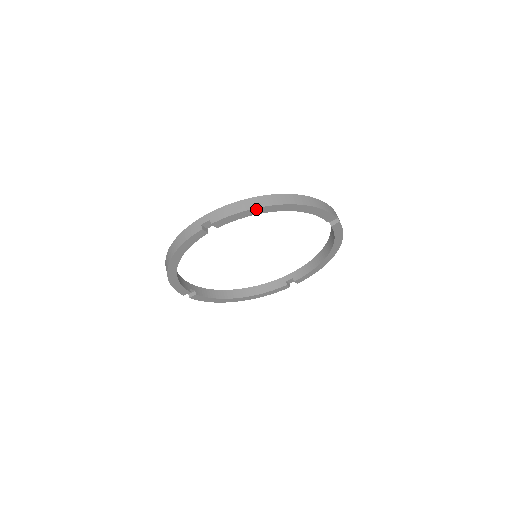
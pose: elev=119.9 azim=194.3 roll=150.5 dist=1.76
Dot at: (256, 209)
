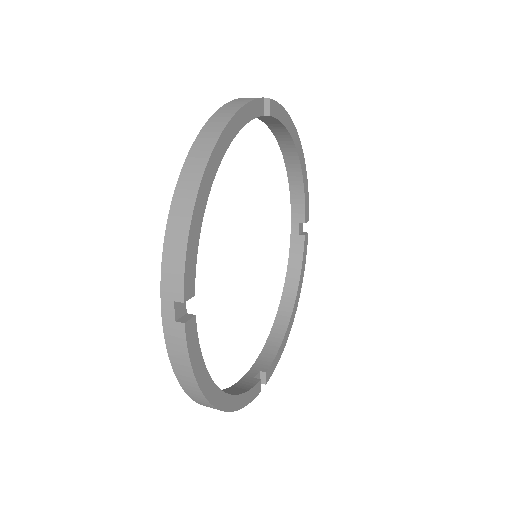
Dot at: (291, 122)
